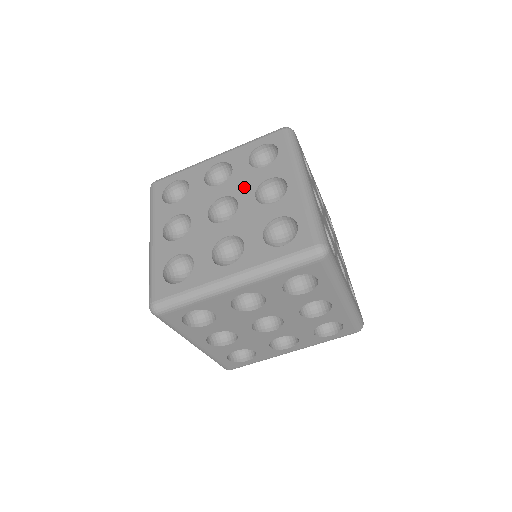
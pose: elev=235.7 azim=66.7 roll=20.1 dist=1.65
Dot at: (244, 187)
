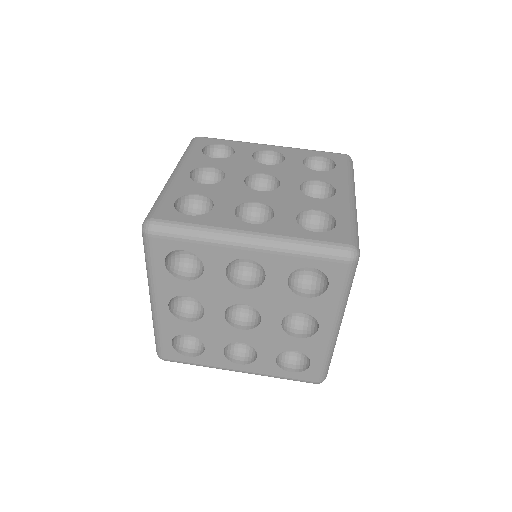
Dot at: (291, 176)
